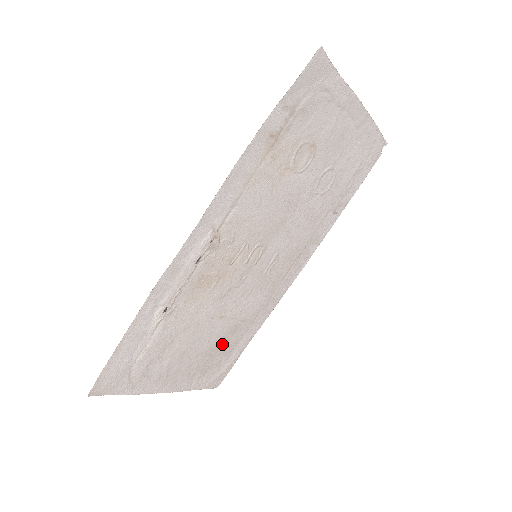
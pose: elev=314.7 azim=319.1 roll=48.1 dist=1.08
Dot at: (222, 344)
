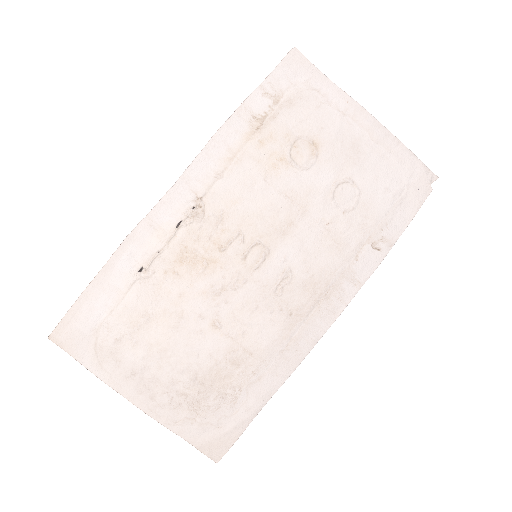
Dot at: (220, 377)
